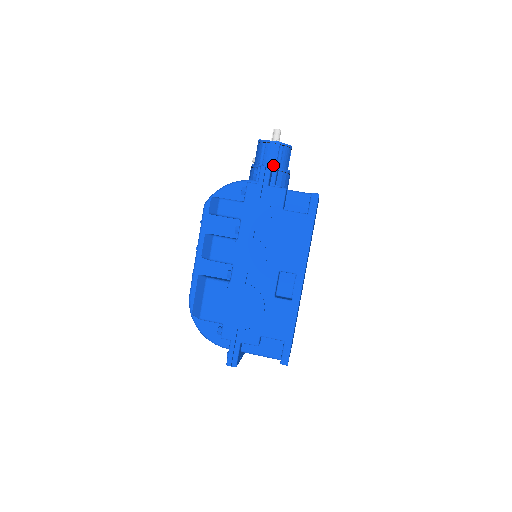
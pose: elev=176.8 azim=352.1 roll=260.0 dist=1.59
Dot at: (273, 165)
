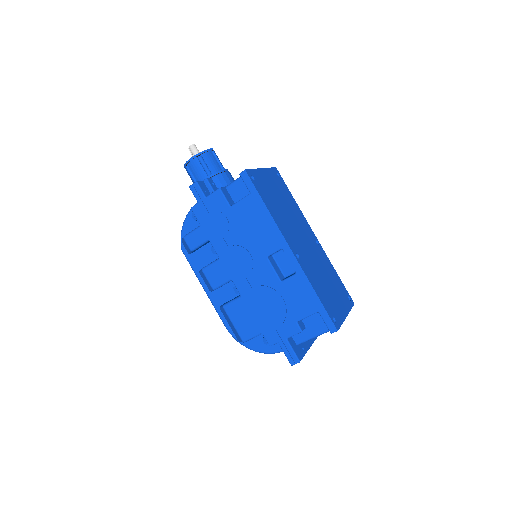
Dot at: (204, 177)
